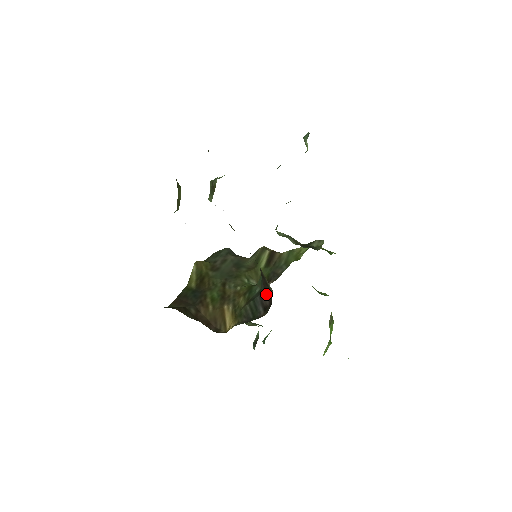
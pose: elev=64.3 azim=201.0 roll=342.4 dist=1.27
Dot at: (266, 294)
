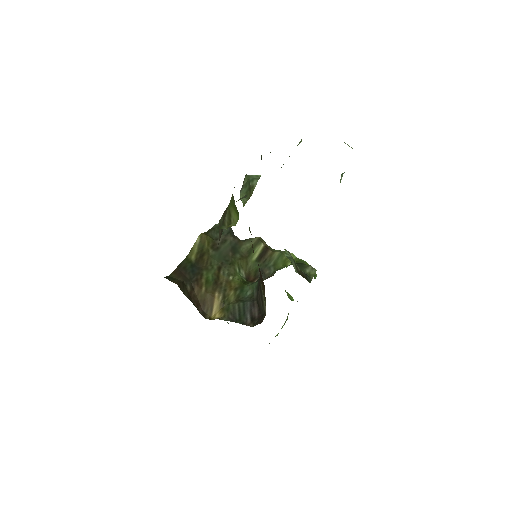
Dot at: (257, 305)
